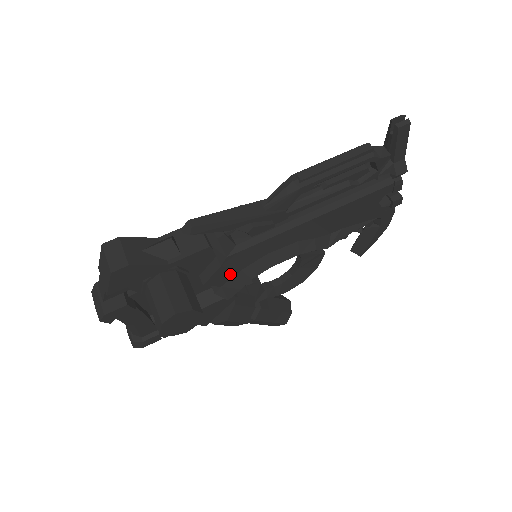
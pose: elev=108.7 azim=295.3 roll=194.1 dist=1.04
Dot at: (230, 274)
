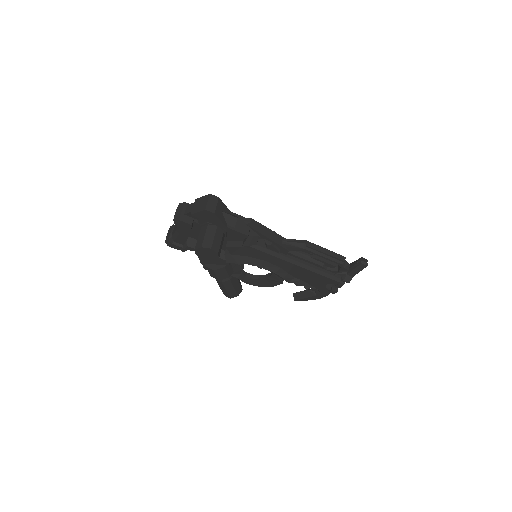
Dot at: (241, 253)
